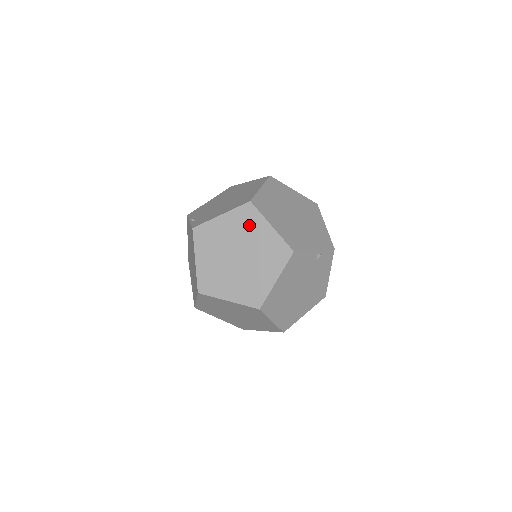
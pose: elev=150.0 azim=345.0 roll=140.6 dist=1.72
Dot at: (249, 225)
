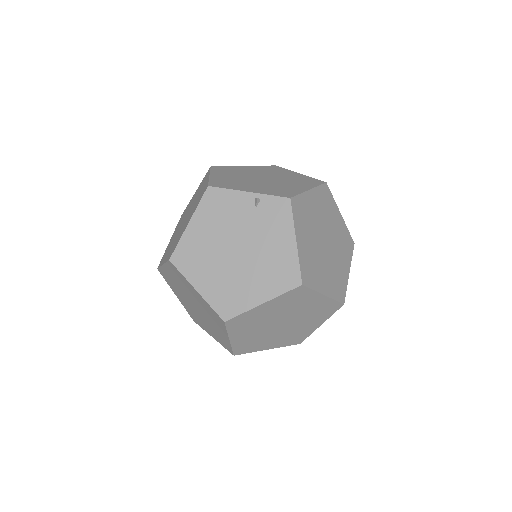
Dot at: (201, 186)
